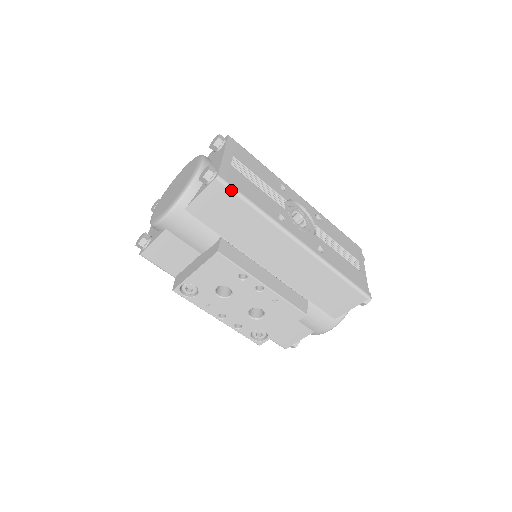
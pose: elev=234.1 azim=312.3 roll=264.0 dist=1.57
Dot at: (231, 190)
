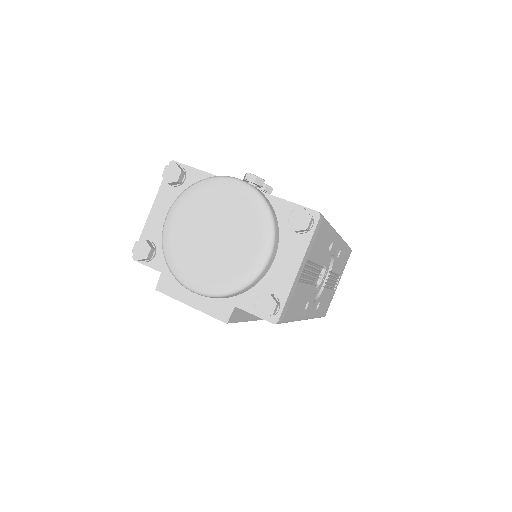
Dot at: (280, 323)
